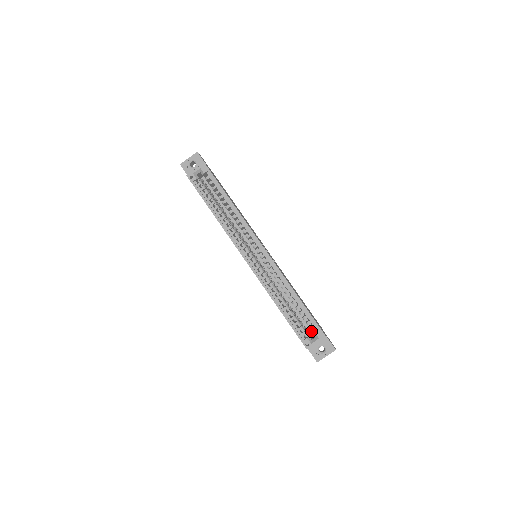
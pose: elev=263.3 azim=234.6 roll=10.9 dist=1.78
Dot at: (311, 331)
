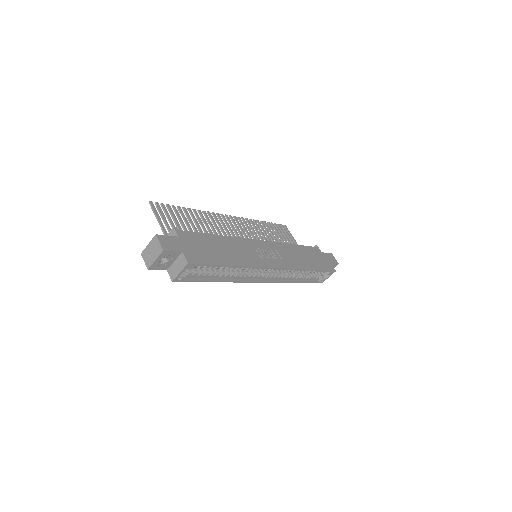
Dot at: occluded
